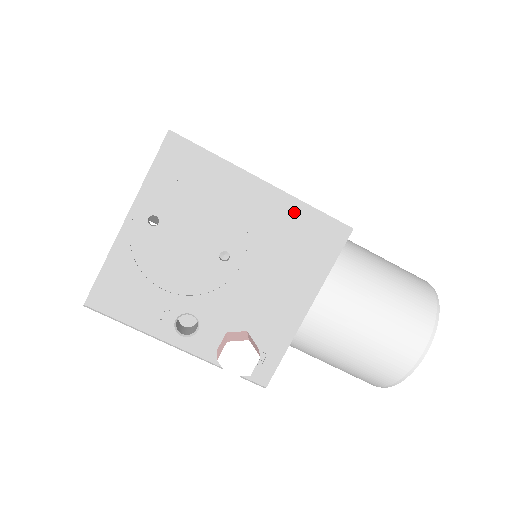
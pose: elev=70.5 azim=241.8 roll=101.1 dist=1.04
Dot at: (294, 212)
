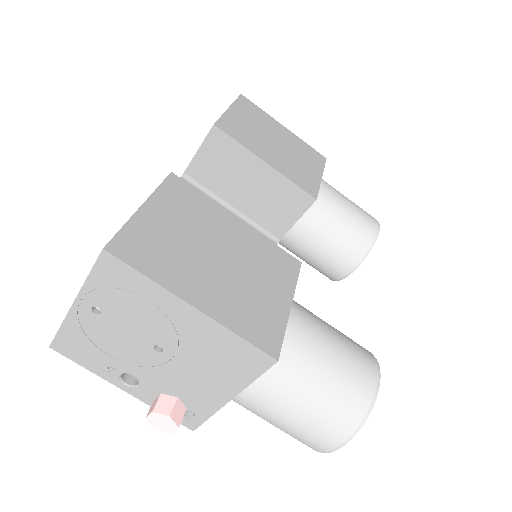
Dot at: (221, 336)
